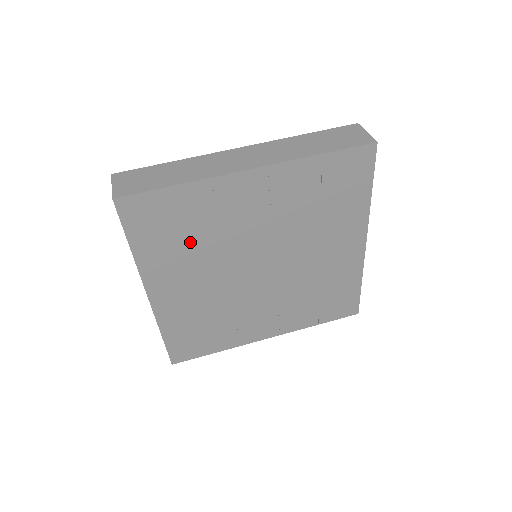
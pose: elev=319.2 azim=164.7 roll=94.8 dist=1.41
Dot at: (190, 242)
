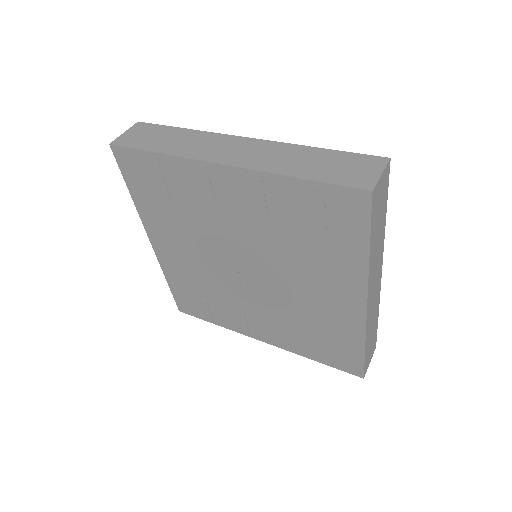
Dot at: (176, 211)
